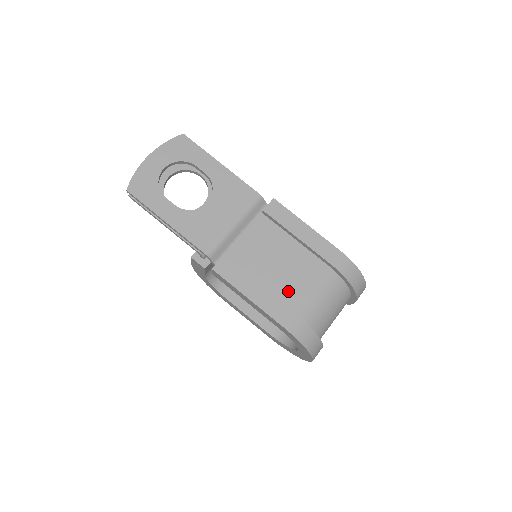
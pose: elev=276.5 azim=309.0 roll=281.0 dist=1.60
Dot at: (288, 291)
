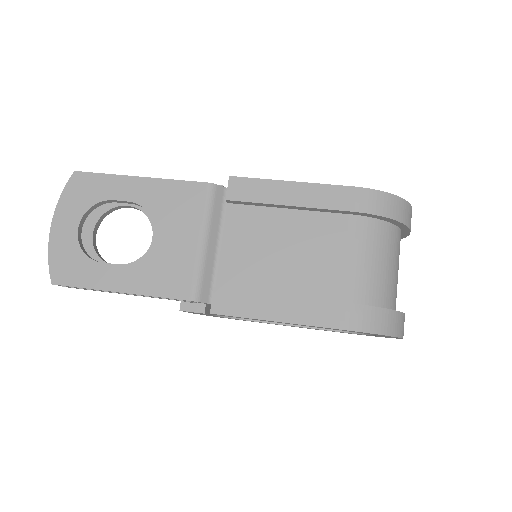
Dot at: (319, 279)
